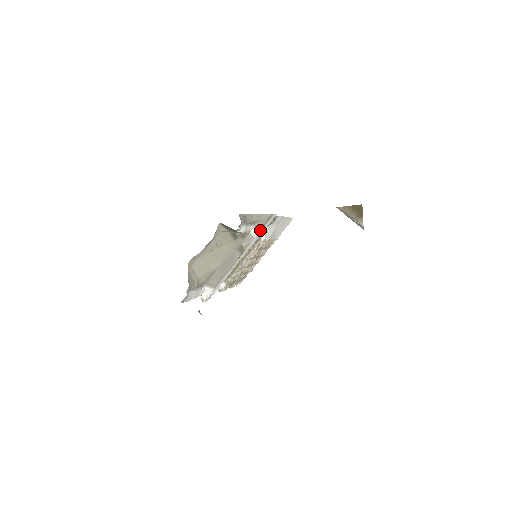
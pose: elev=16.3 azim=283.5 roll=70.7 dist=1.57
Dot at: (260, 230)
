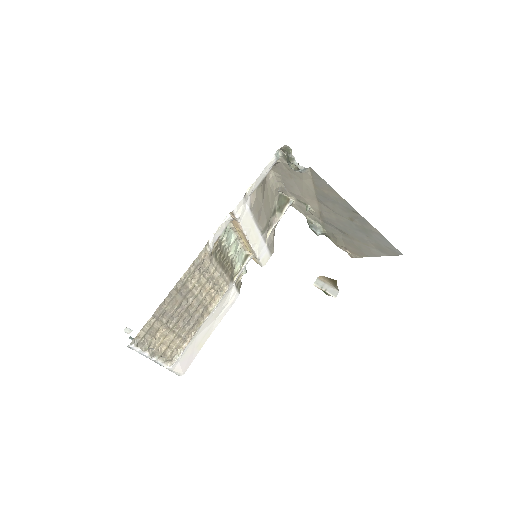
Dot at: (267, 247)
